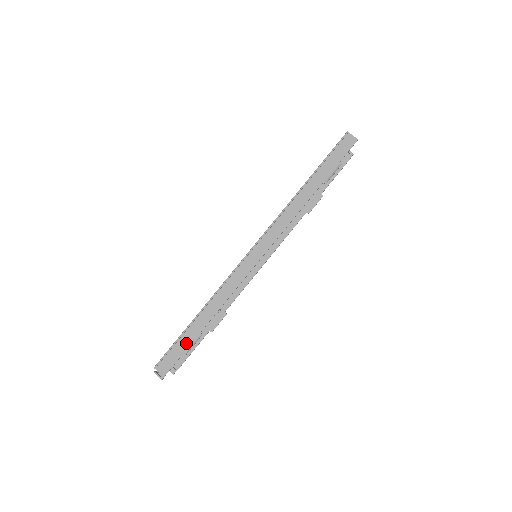
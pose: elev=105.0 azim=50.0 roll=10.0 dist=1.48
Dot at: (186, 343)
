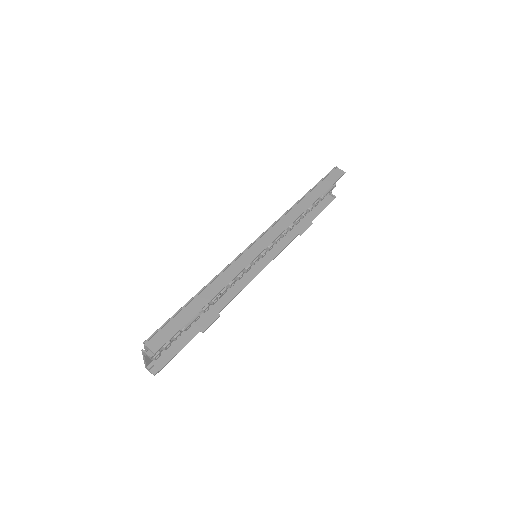
Dot at: (184, 319)
